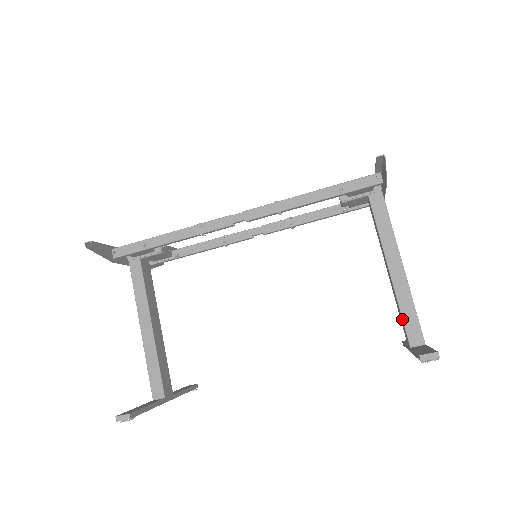
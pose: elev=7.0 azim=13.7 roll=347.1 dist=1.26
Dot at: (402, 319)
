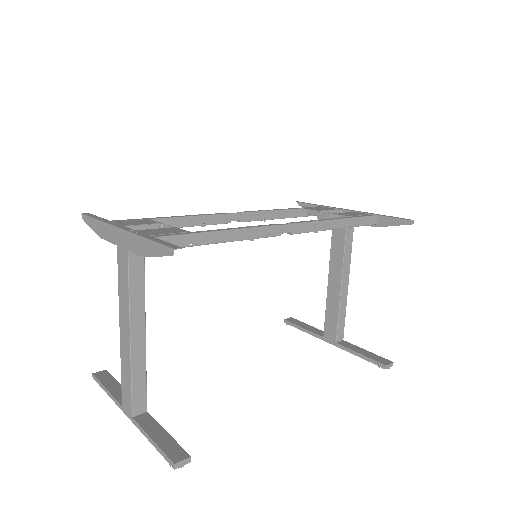
Dot at: (338, 322)
